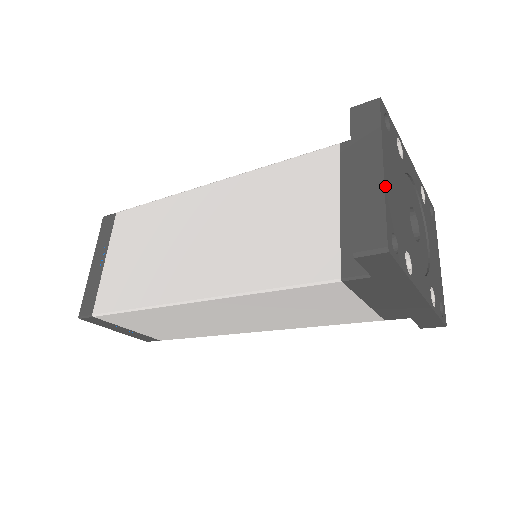
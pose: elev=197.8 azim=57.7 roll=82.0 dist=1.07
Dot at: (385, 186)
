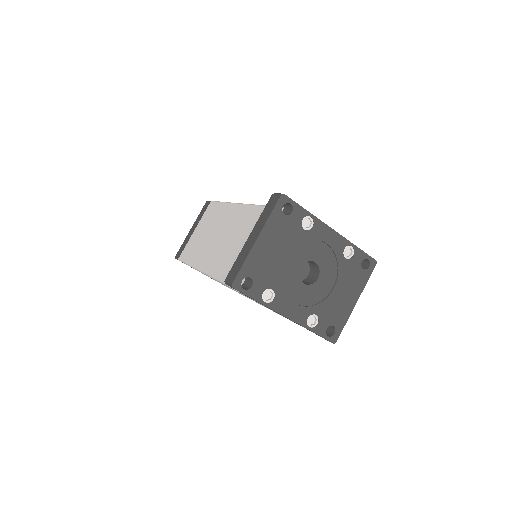
Dot at: (252, 251)
